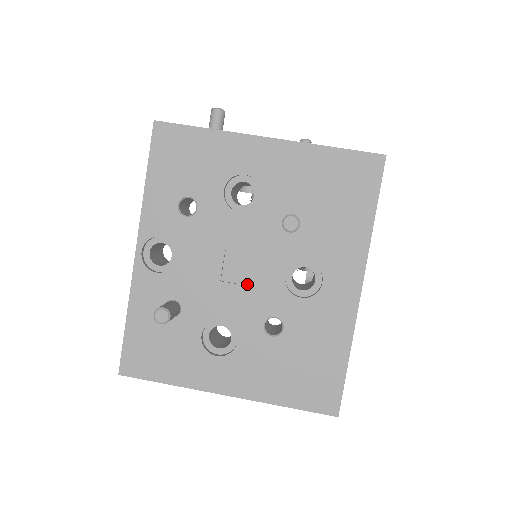
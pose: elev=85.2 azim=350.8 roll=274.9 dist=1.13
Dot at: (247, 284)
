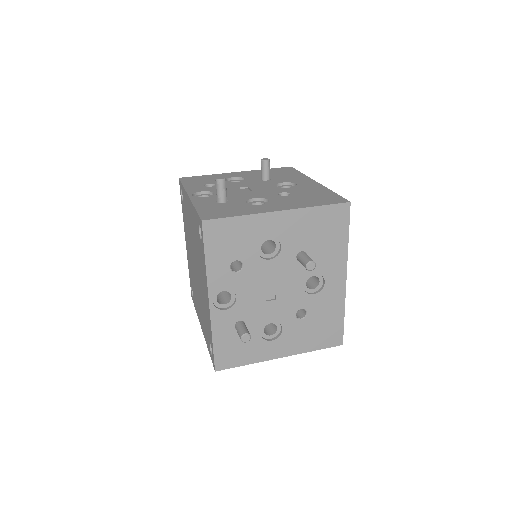
Dot at: (282, 298)
